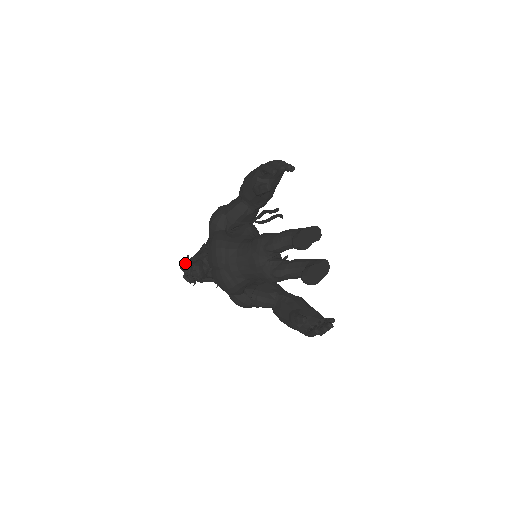
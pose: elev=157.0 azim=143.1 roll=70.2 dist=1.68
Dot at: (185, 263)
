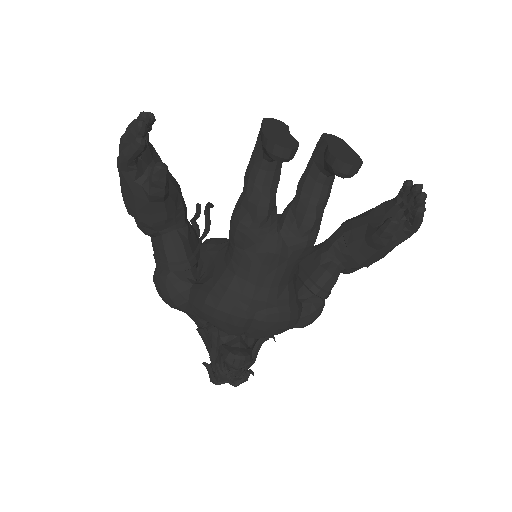
Dot at: (213, 373)
